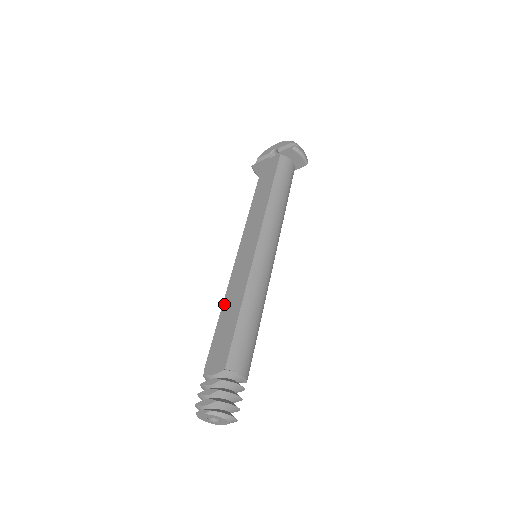
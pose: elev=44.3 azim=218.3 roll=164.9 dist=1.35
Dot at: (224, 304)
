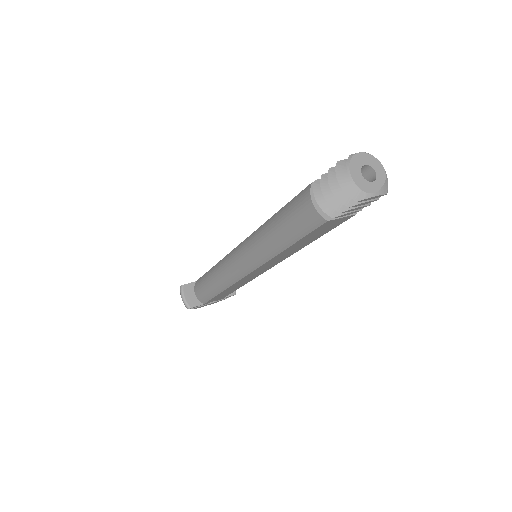
Dot at: occluded
